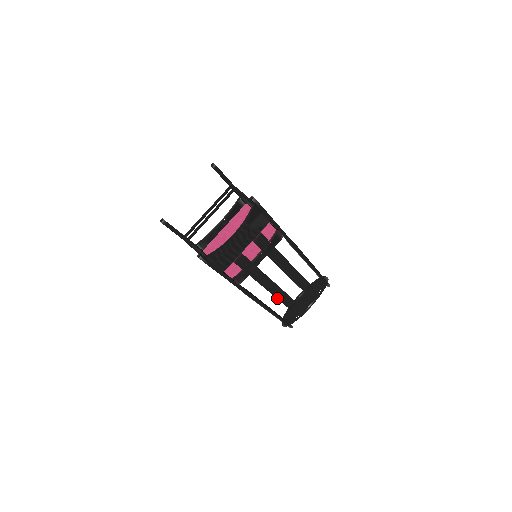
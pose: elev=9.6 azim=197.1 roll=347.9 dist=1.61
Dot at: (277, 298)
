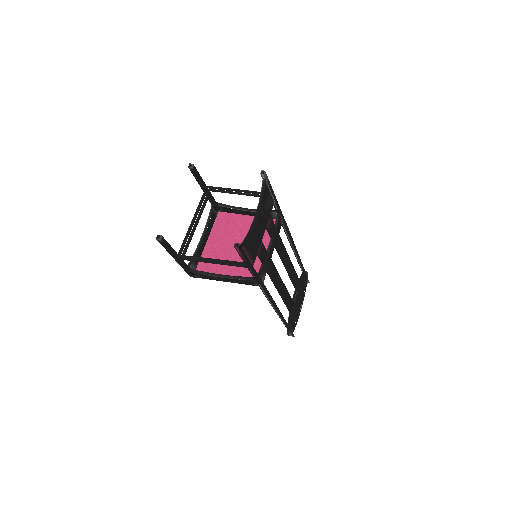
Dot at: (284, 299)
